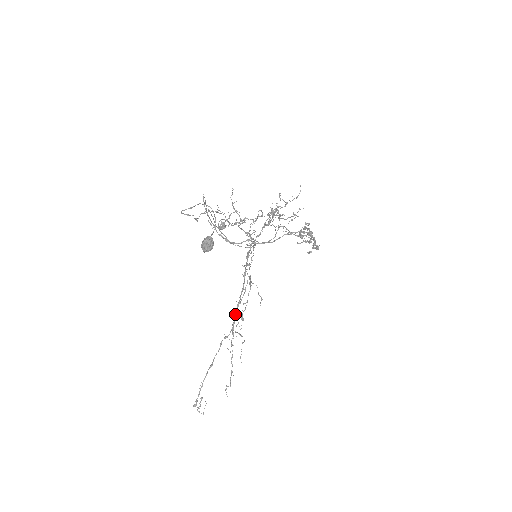
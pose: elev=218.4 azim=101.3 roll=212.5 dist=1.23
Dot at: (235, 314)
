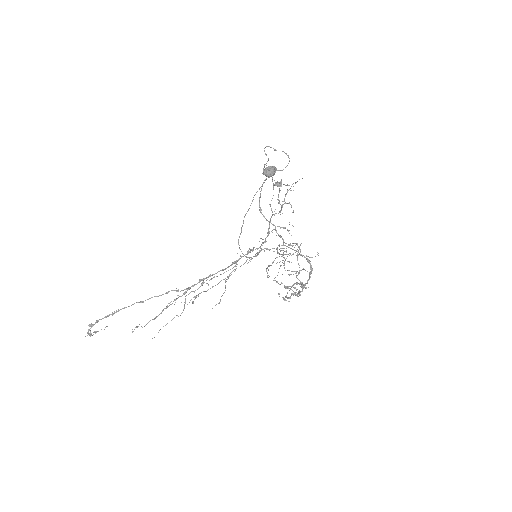
Dot at: (202, 280)
